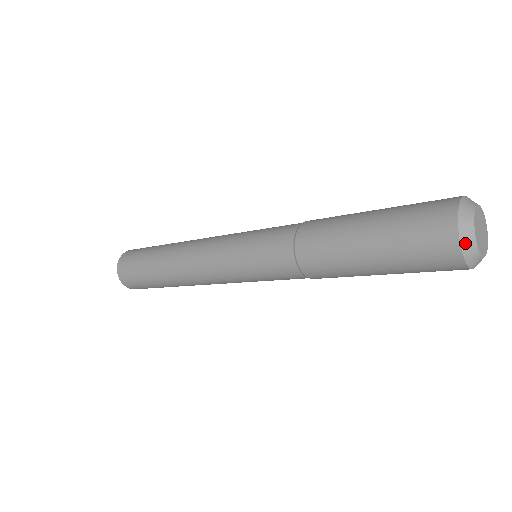
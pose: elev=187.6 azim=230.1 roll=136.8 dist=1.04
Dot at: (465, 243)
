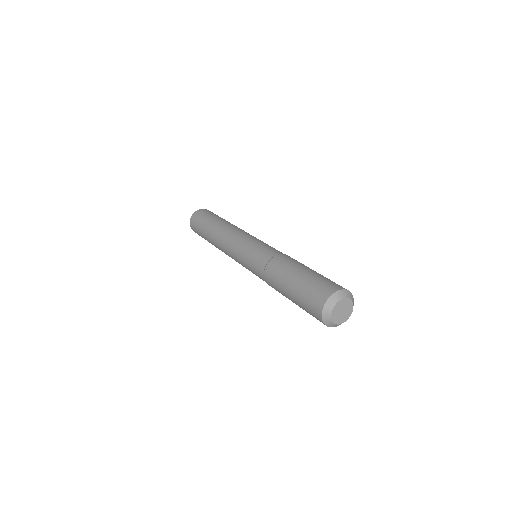
Dot at: occluded
